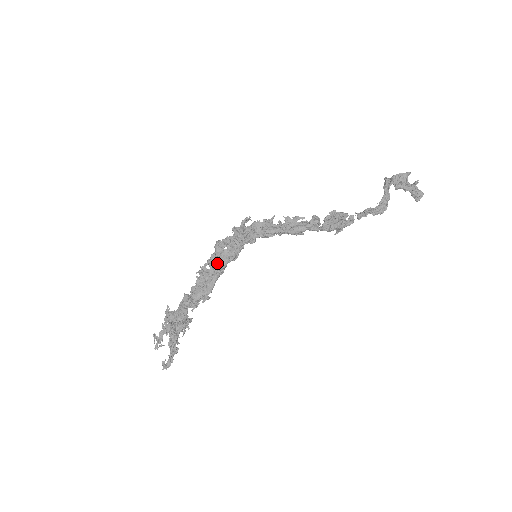
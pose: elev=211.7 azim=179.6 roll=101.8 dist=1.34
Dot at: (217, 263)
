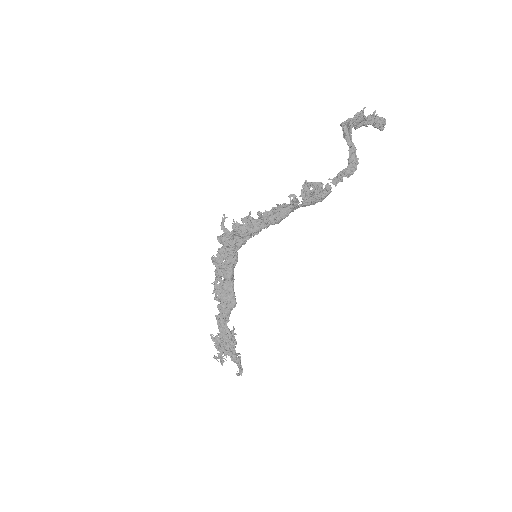
Dot at: (225, 277)
